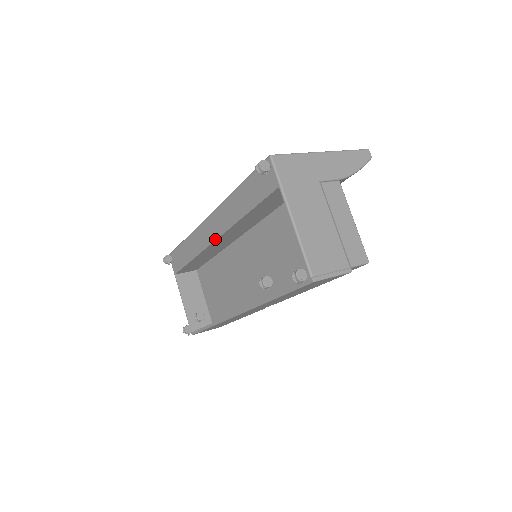
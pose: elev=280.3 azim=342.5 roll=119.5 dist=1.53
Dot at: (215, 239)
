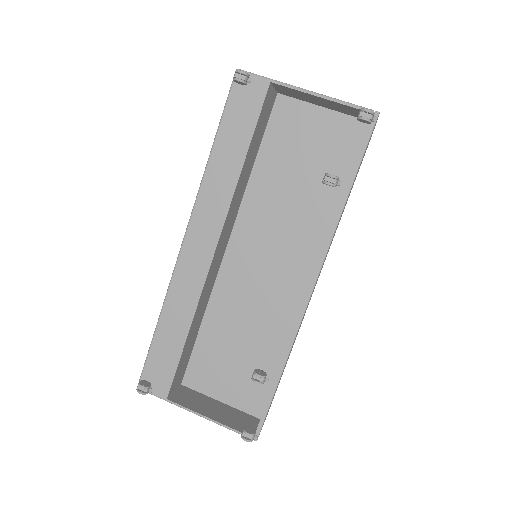
Dot at: (214, 247)
